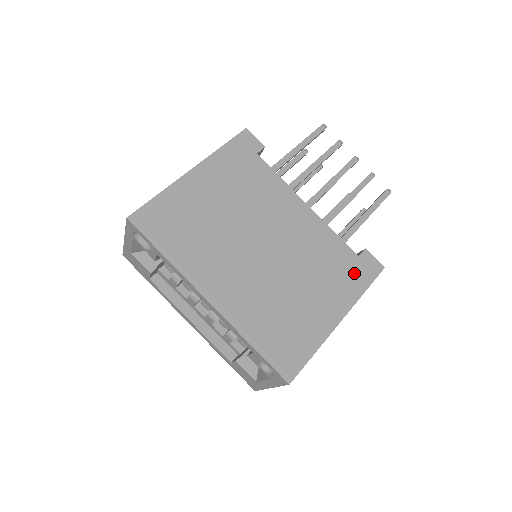
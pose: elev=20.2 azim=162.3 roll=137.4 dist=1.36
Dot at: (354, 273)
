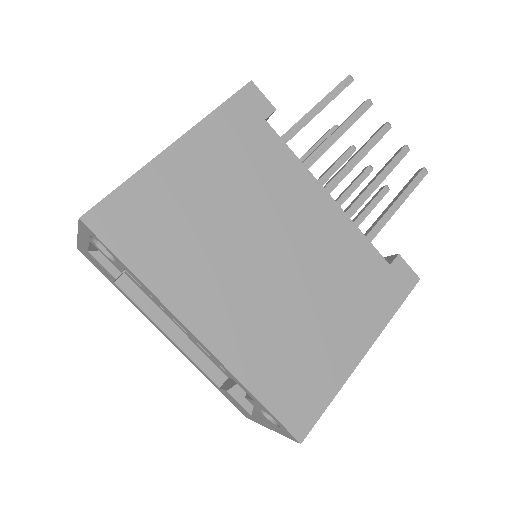
Dot at: (384, 288)
